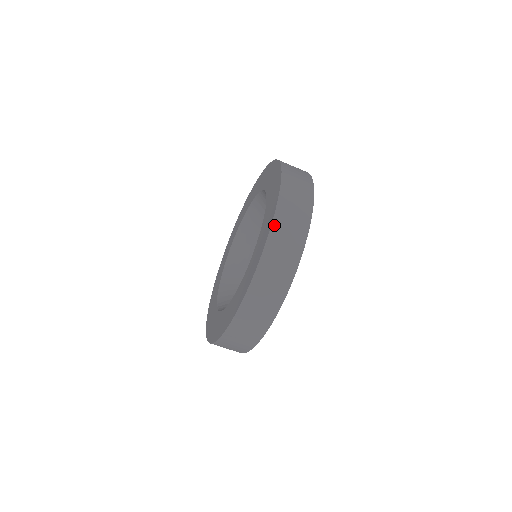
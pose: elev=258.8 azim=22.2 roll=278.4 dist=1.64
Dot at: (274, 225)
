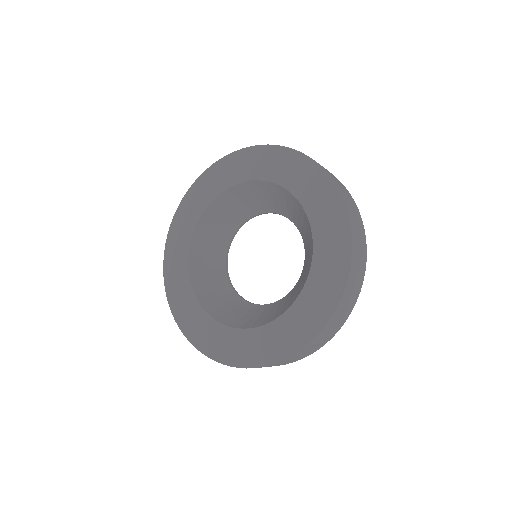
Dot at: (330, 175)
